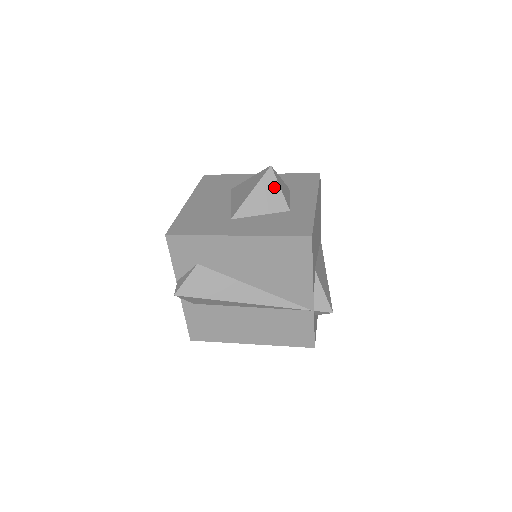
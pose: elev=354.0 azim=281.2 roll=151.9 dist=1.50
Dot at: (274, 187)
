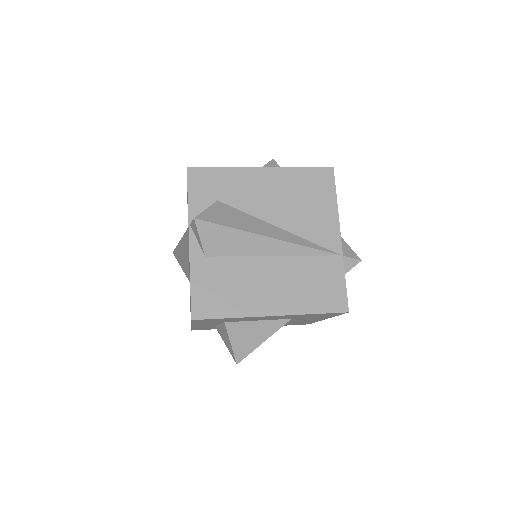
Dot at: occluded
